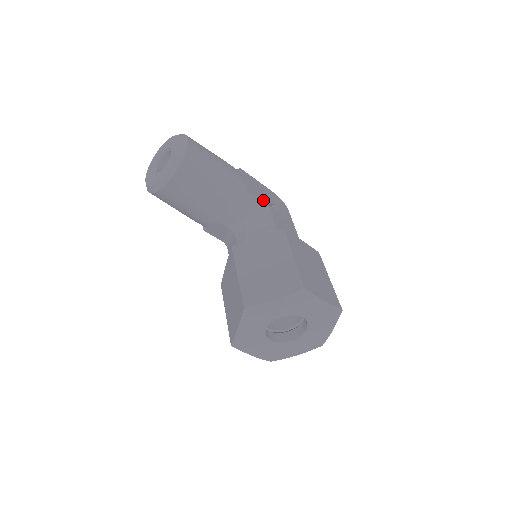
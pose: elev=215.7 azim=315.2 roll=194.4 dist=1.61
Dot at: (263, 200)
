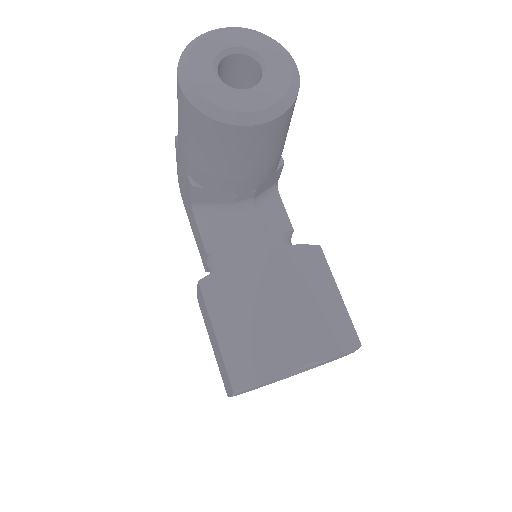
Dot at: occluded
